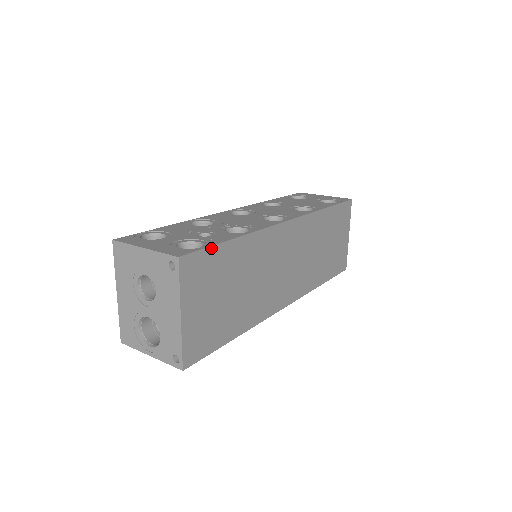
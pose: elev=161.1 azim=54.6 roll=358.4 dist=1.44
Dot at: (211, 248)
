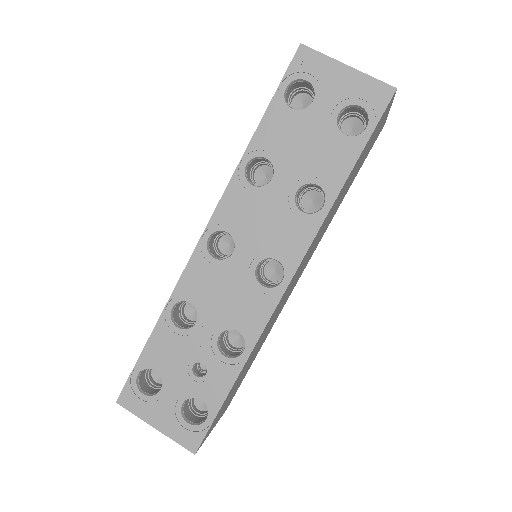
Dot at: (216, 415)
